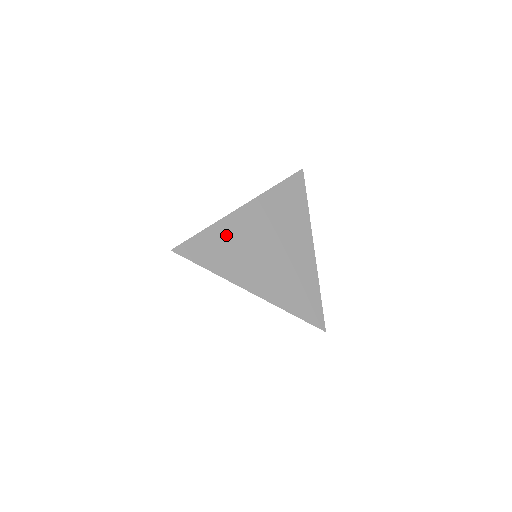
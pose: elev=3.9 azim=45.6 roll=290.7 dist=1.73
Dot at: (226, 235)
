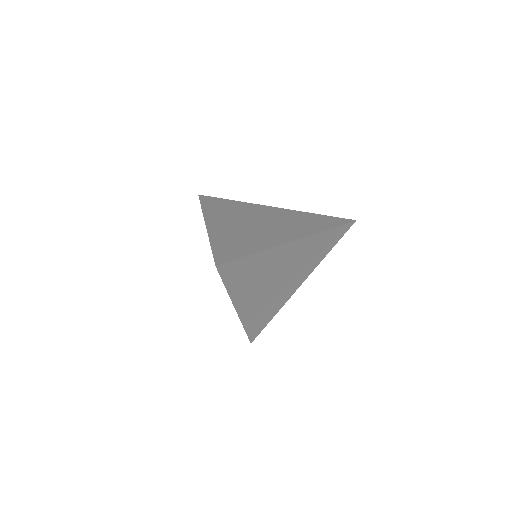
Dot at: (263, 262)
